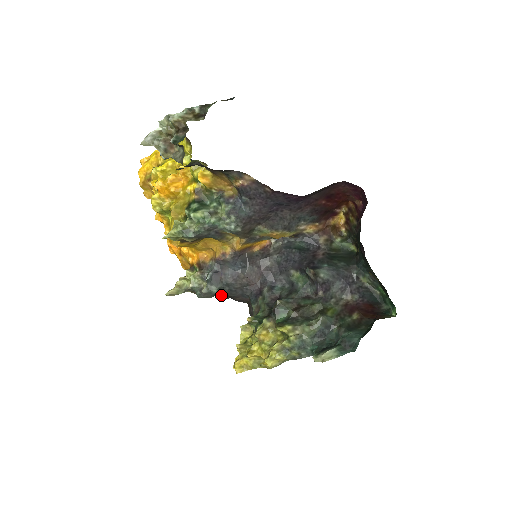
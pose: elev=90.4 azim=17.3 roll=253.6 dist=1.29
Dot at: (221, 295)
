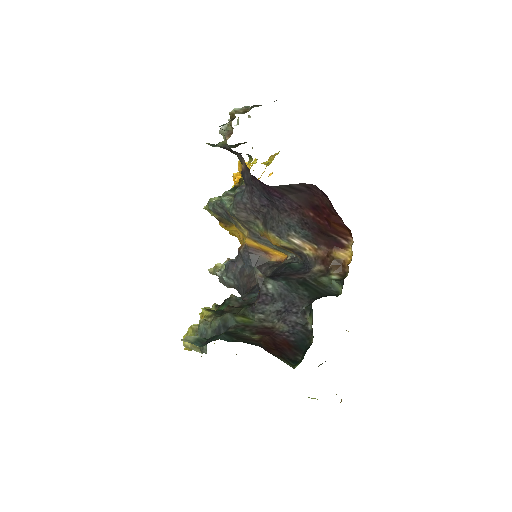
Dot at: occluded
